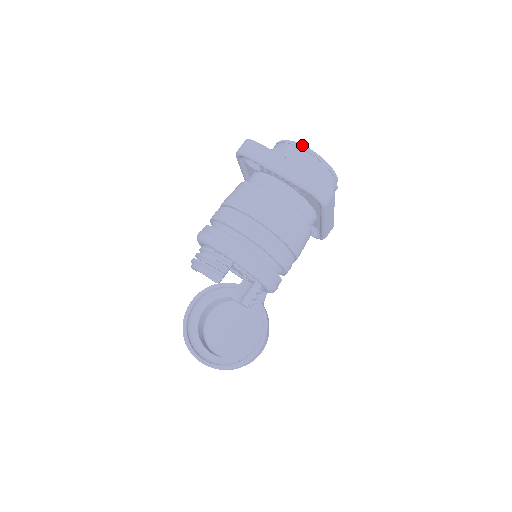
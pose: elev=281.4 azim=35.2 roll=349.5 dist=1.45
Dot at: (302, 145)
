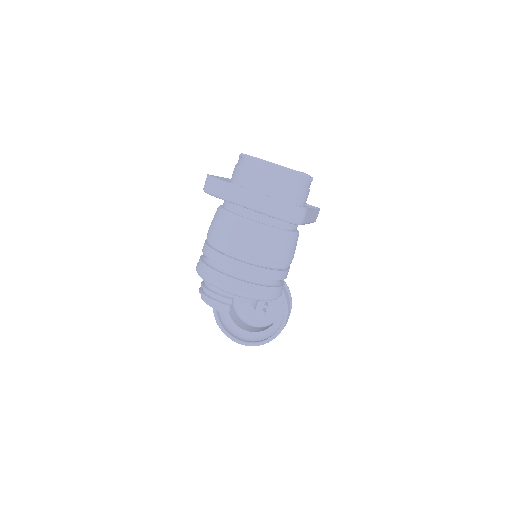
Dot at: (264, 161)
